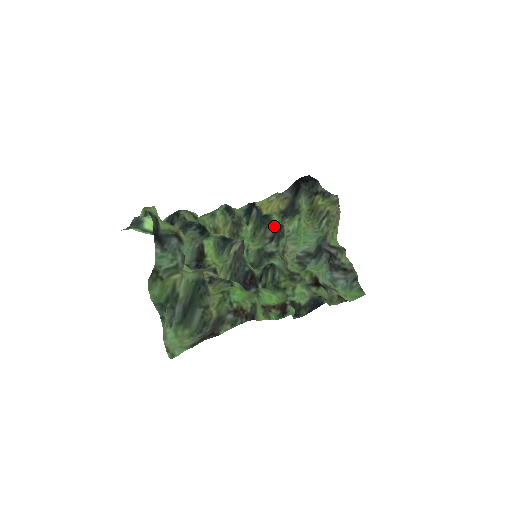
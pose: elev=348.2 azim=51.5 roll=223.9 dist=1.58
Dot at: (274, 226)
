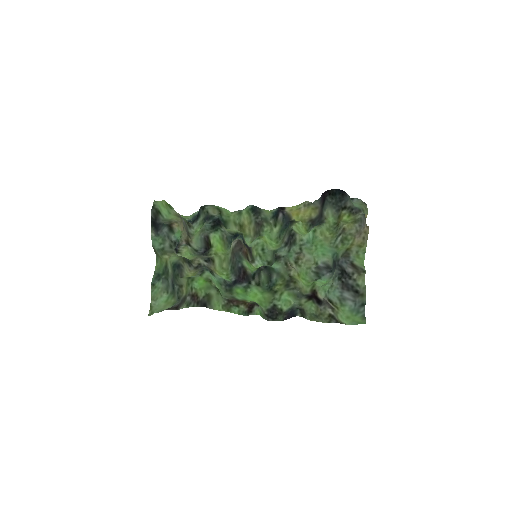
Dot at: (289, 233)
